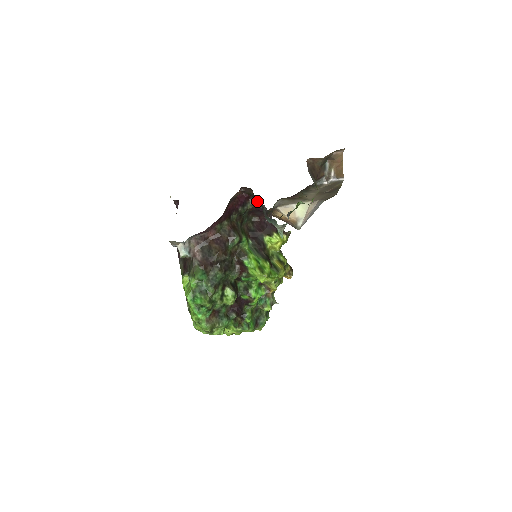
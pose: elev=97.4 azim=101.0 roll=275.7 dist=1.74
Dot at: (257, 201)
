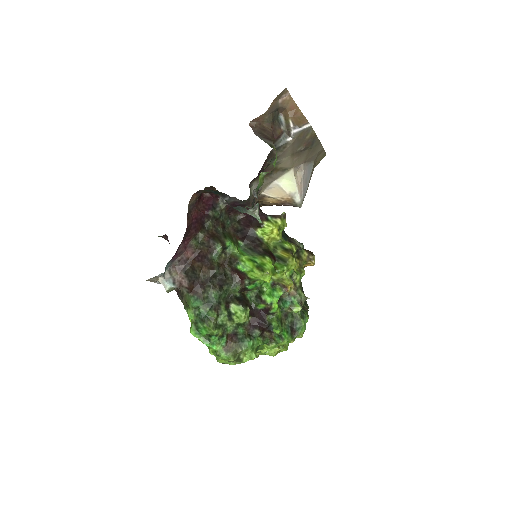
Dot at: (225, 196)
